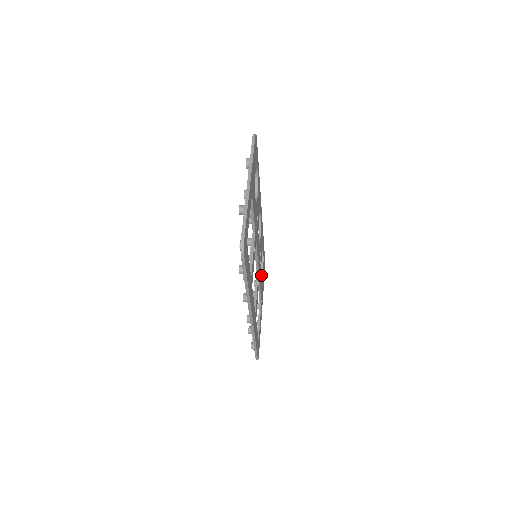
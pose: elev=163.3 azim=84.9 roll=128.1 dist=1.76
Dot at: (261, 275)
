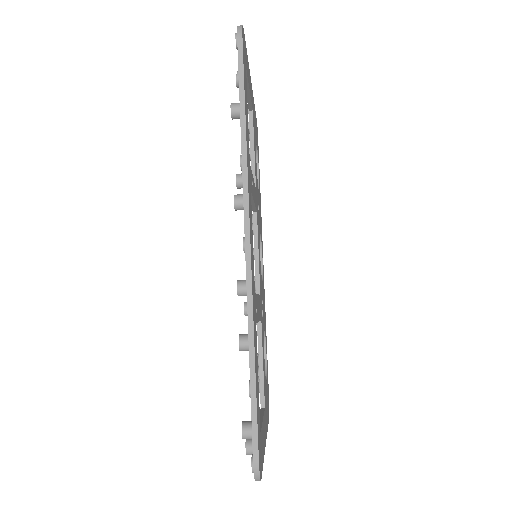
Dot at: occluded
